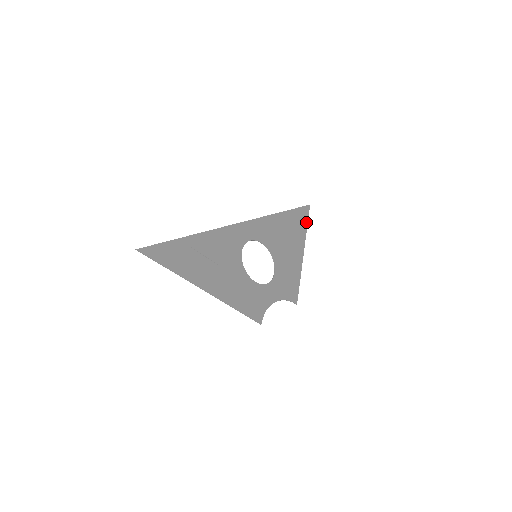
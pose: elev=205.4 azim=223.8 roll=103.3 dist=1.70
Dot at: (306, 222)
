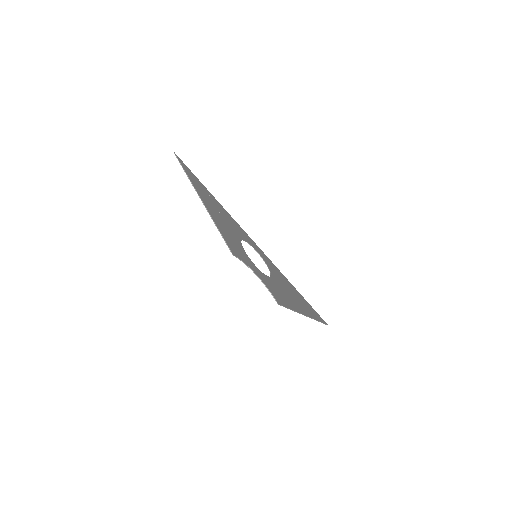
Dot at: (318, 319)
